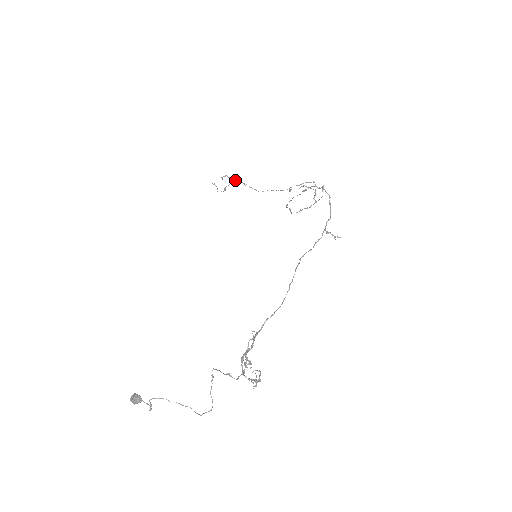
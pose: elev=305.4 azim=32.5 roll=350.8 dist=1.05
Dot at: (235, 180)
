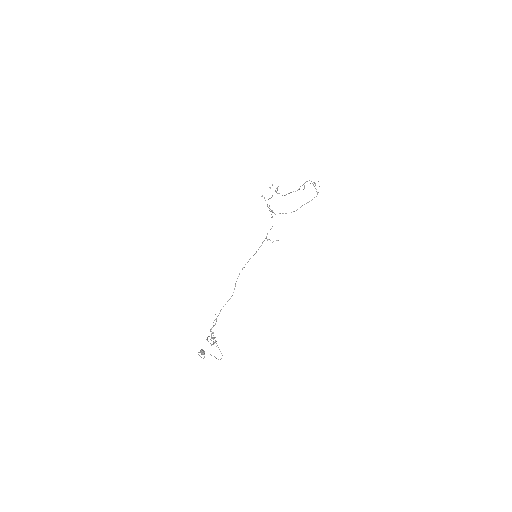
Dot at: (277, 187)
